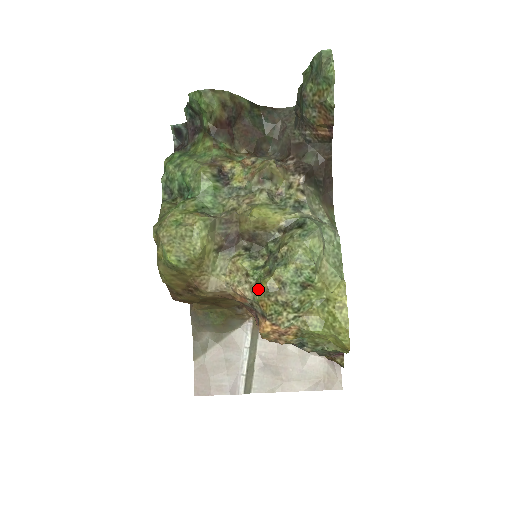
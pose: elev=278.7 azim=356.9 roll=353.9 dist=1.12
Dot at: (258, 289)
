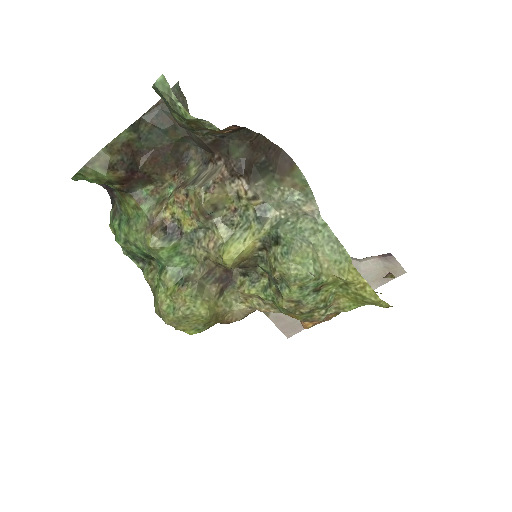
Dot at: (279, 307)
